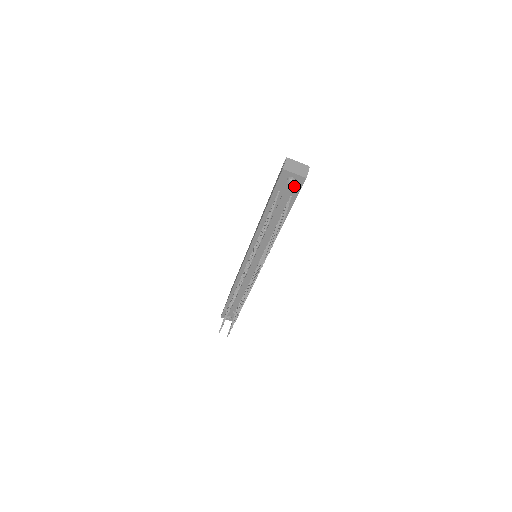
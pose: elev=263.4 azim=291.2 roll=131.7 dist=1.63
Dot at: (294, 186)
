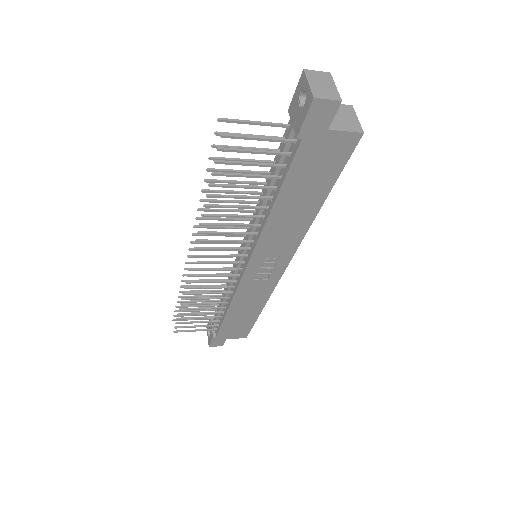
Dot at: (301, 113)
